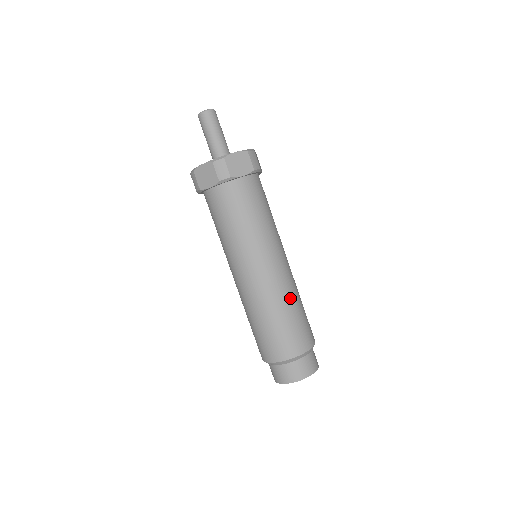
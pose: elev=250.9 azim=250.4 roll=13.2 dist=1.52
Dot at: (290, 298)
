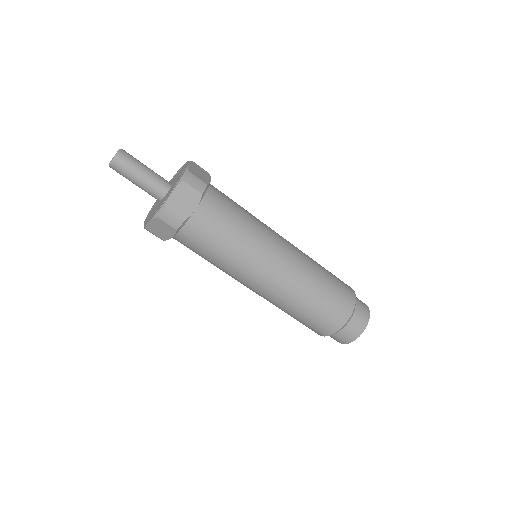
Dot at: (313, 260)
